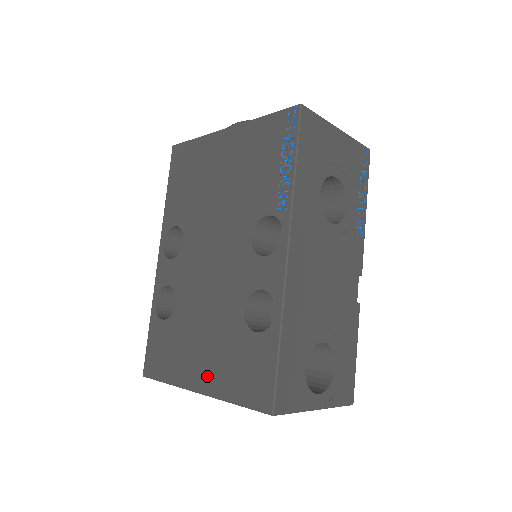
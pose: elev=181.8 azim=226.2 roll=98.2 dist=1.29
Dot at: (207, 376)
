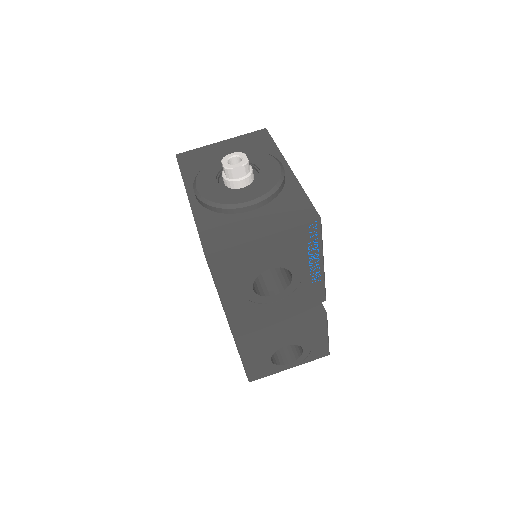
Dot at: occluded
